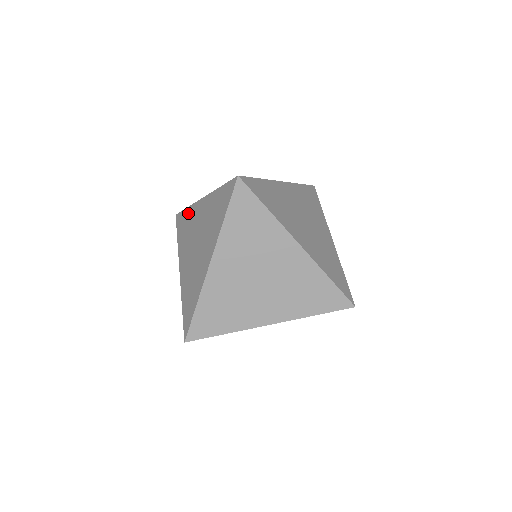
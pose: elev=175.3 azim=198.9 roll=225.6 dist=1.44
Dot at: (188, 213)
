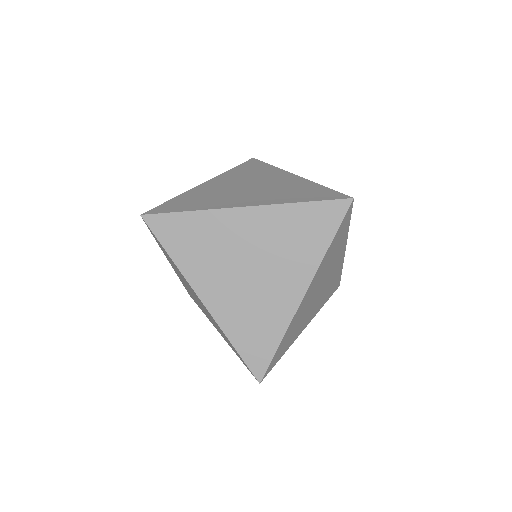
Dot at: (200, 220)
